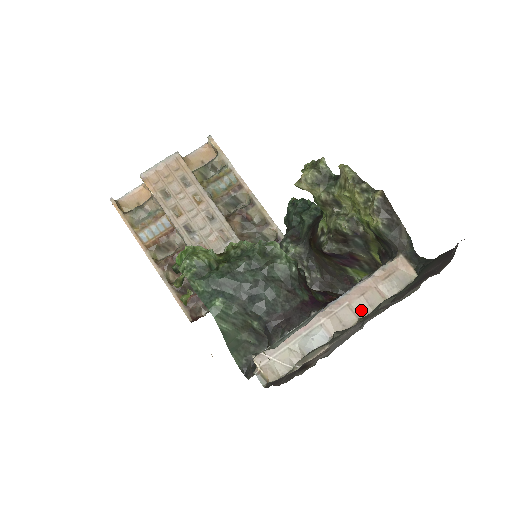
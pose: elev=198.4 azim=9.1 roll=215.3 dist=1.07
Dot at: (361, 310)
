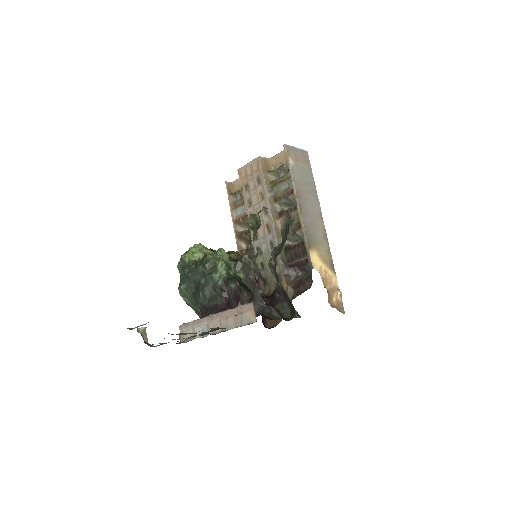
Dot at: (224, 326)
